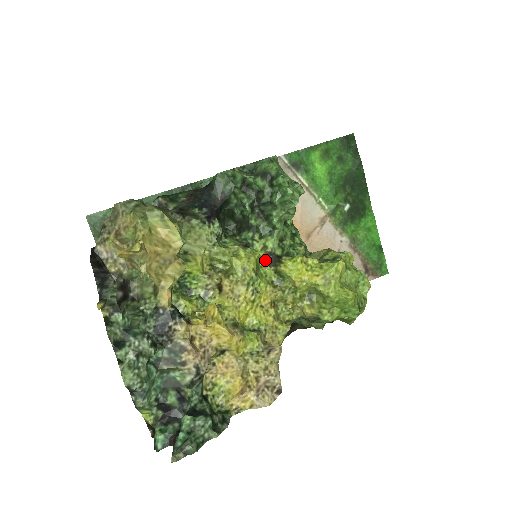
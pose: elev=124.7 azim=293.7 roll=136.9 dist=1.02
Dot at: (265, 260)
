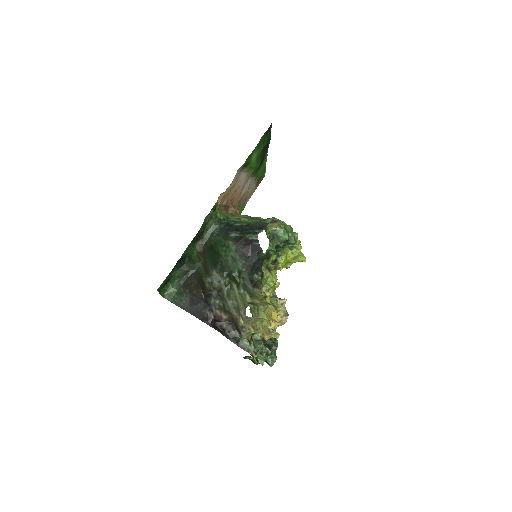
Dot at: (271, 265)
